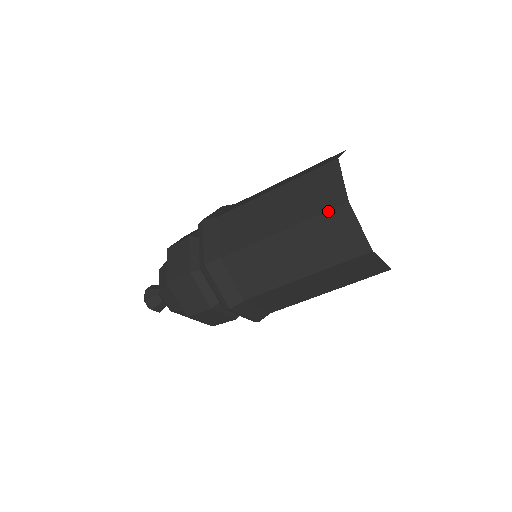
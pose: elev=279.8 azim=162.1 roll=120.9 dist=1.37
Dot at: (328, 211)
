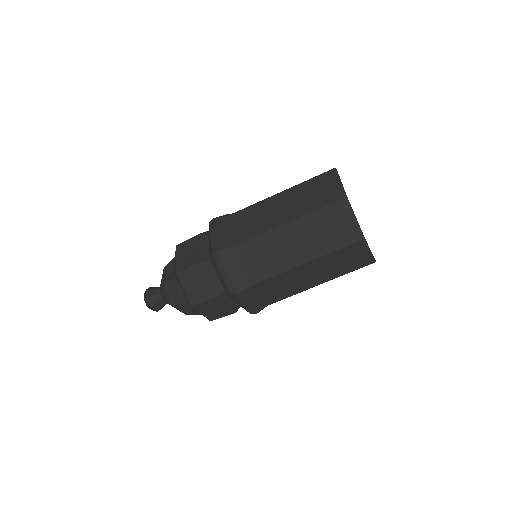
Dot at: (330, 204)
